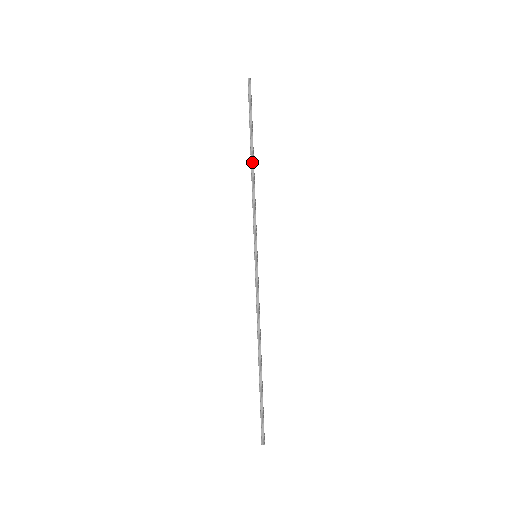
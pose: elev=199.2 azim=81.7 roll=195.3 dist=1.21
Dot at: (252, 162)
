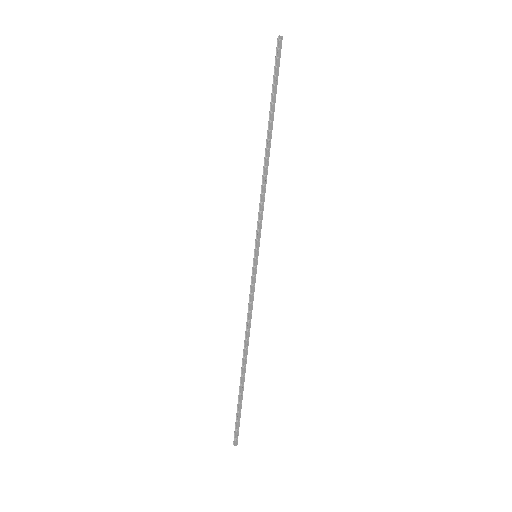
Dot at: (267, 146)
